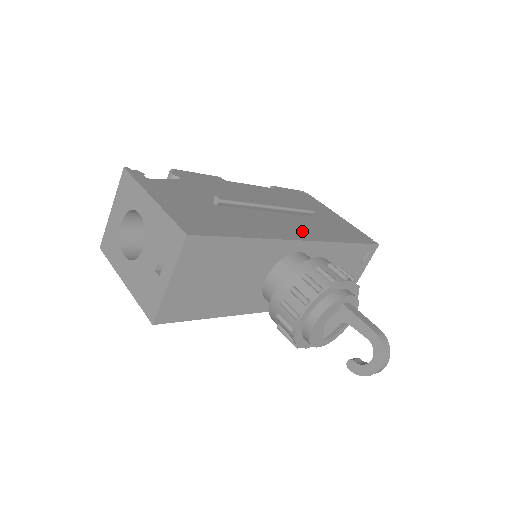
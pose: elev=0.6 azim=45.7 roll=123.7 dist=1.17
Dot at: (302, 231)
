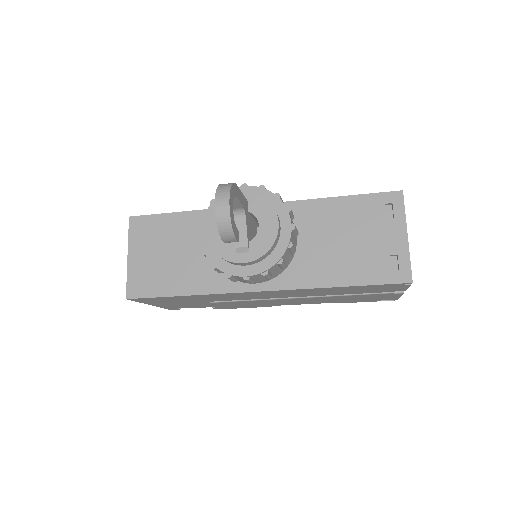
Dot at: occluded
